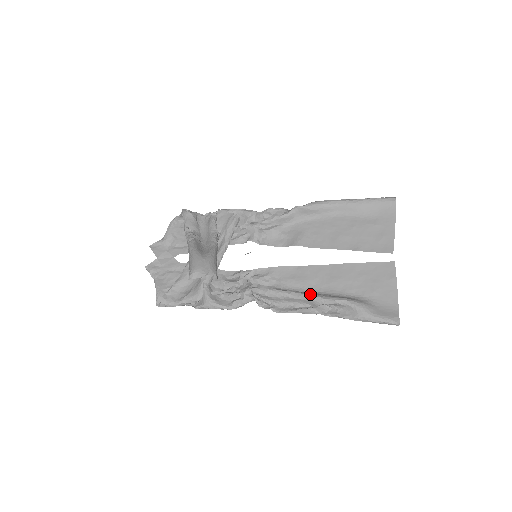
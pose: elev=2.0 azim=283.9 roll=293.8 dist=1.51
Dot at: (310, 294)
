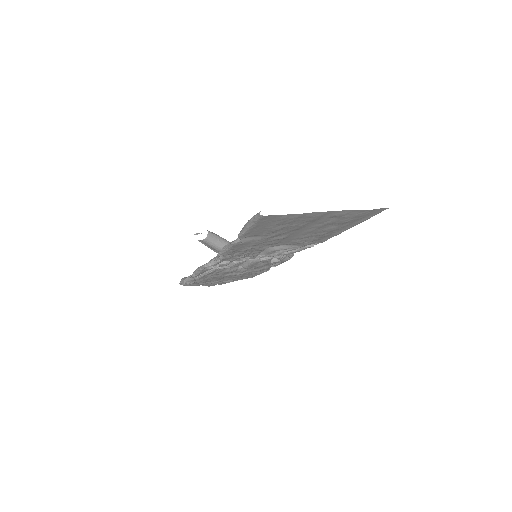
Dot at: occluded
